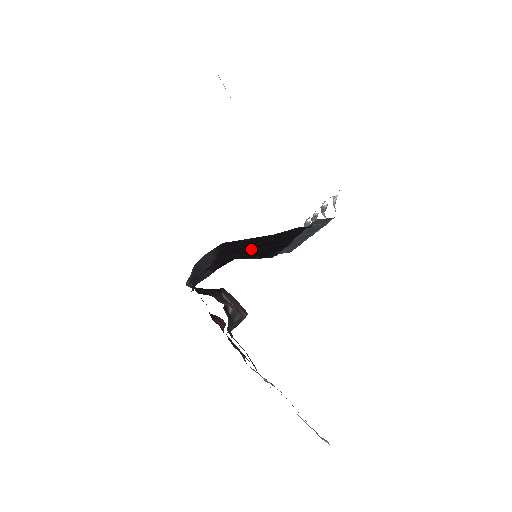
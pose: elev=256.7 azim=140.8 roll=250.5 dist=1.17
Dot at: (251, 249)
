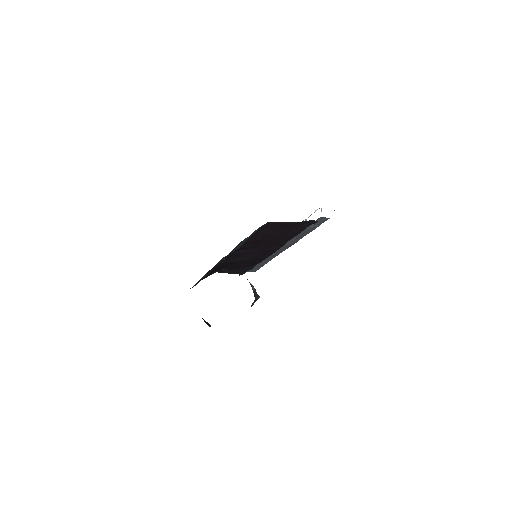
Dot at: (251, 251)
